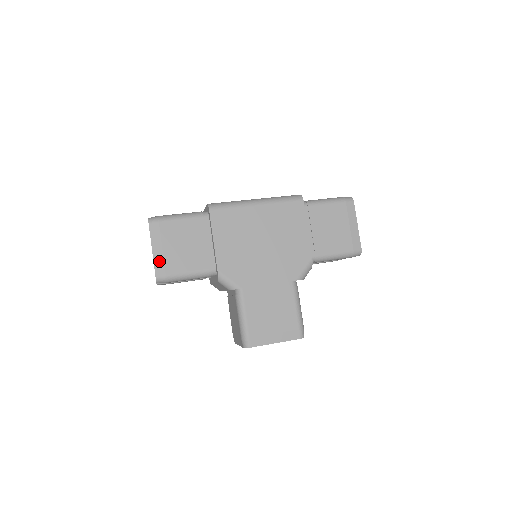
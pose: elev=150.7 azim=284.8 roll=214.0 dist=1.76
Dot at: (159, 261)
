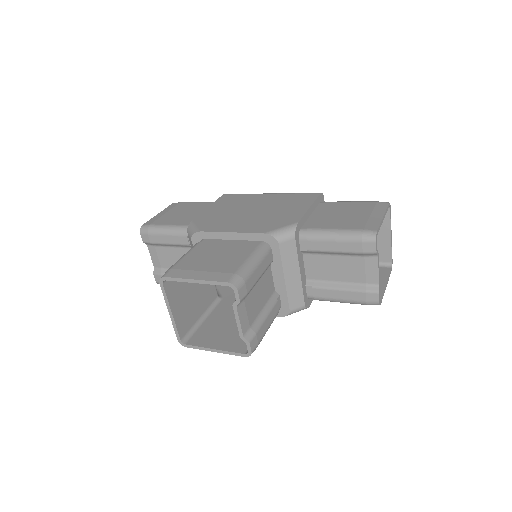
Dot at: (155, 218)
